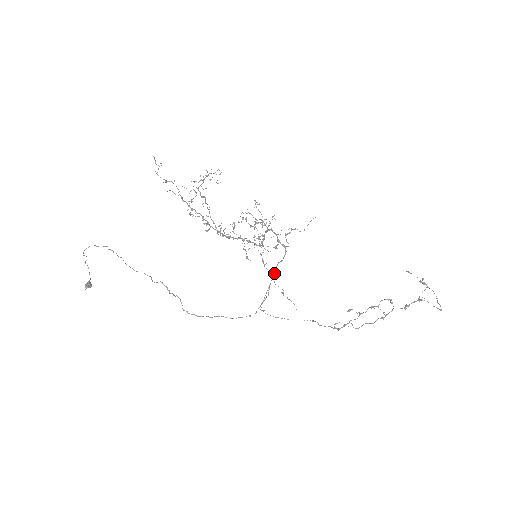
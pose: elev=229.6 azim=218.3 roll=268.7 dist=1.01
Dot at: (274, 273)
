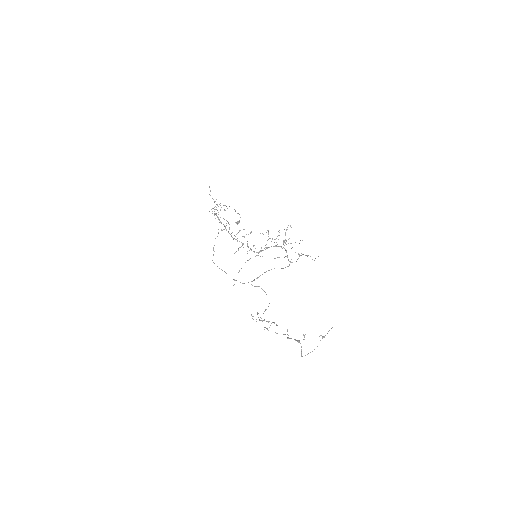
Dot at: occluded
